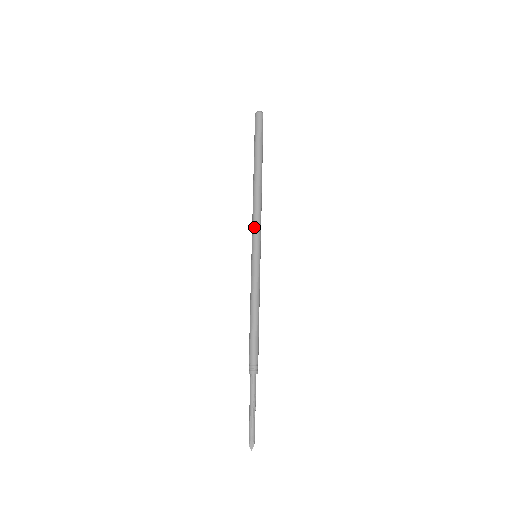
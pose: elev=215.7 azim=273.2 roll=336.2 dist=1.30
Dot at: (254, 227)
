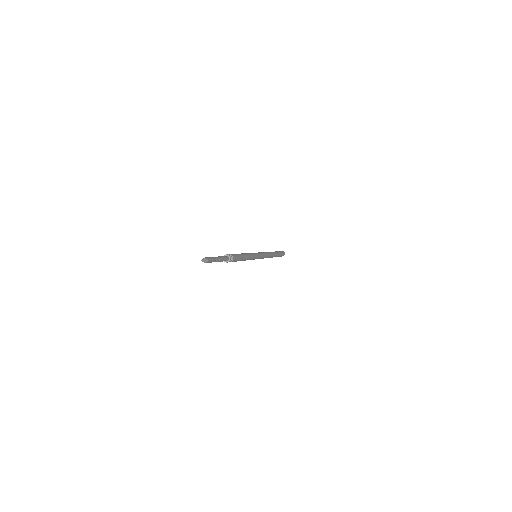
Dot at: occluded
